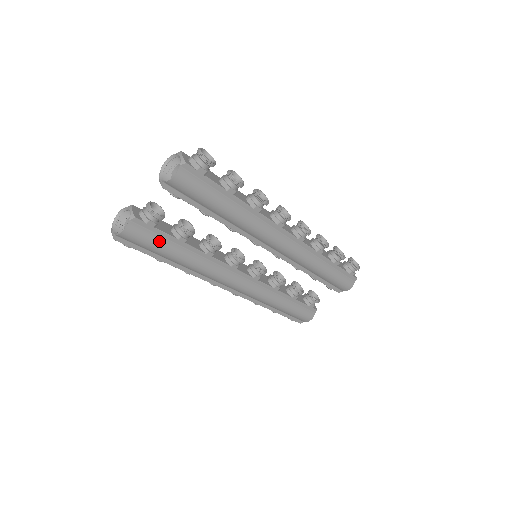
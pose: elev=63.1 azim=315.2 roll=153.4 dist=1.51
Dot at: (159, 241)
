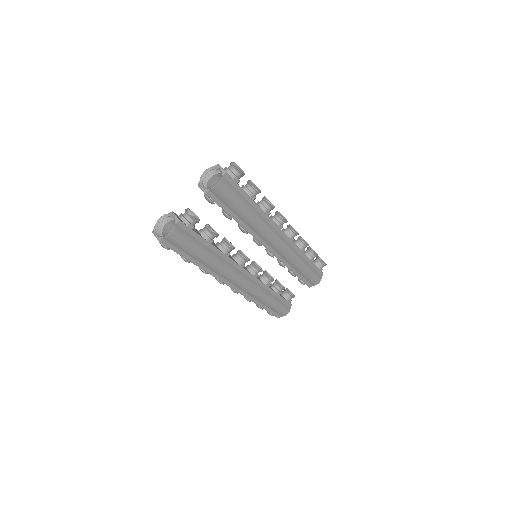
Dot at: (194, 242)
